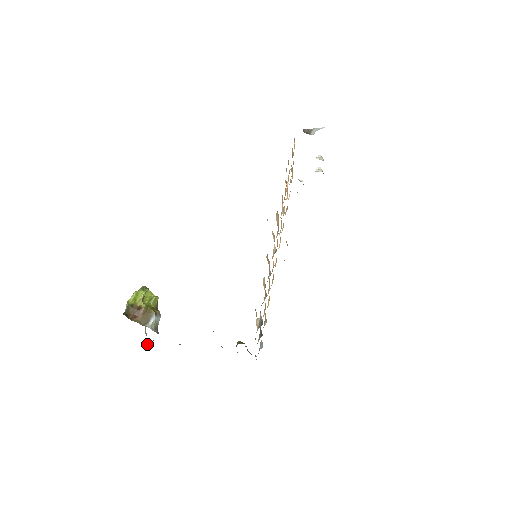
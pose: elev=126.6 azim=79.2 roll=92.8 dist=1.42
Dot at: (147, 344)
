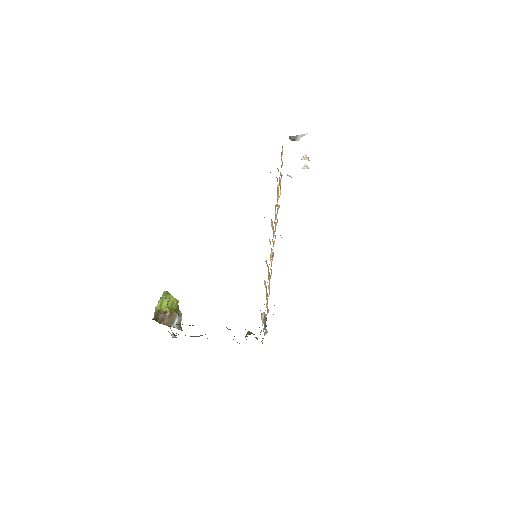
Dot at: (171, 335)
